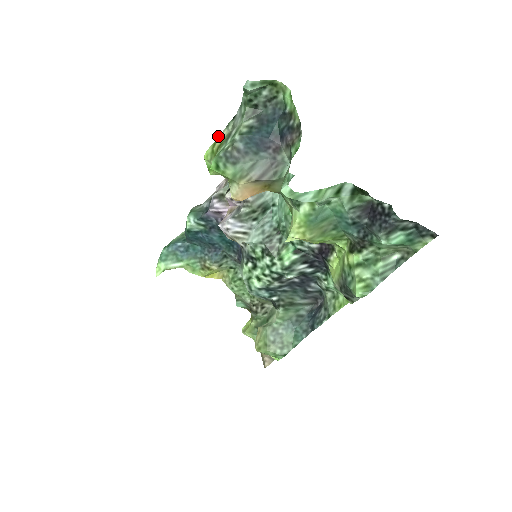
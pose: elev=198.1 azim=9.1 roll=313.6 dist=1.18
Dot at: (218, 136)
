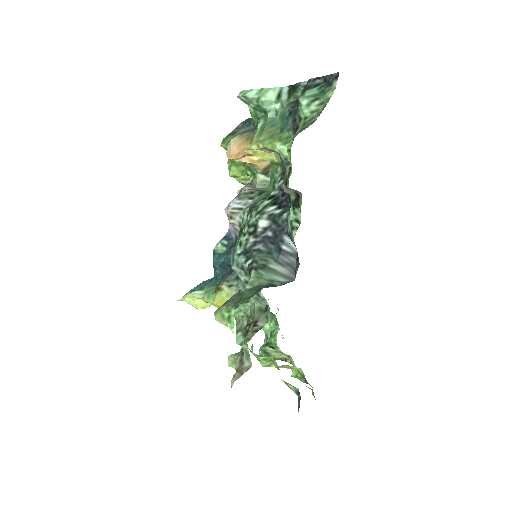
Dot at: occluded
